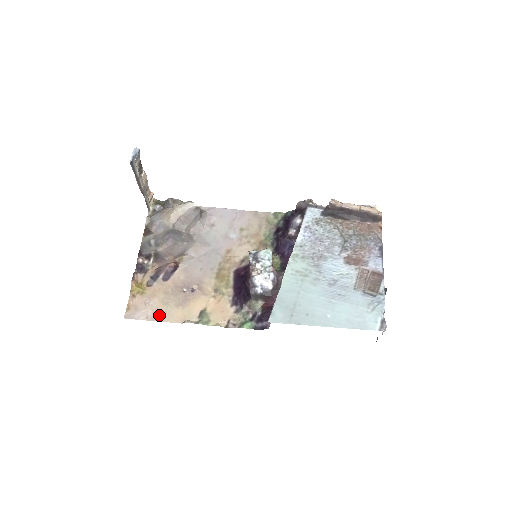
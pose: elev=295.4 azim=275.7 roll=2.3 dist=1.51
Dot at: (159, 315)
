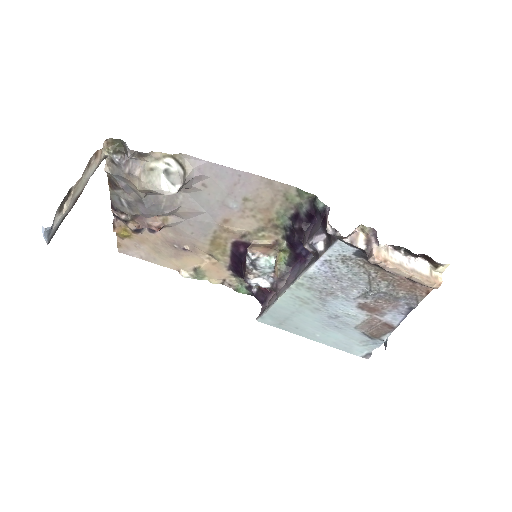
Dot at: (153, 259)
